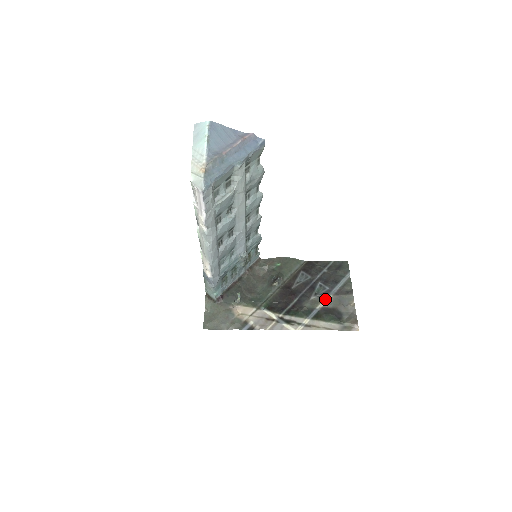
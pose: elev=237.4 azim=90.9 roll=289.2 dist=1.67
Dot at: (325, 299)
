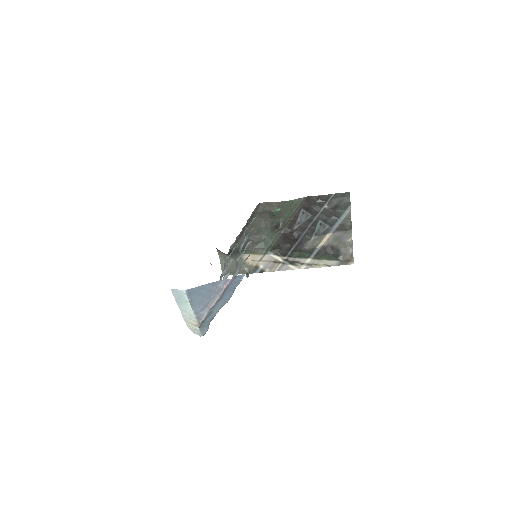
Dot at: (325, 238)
